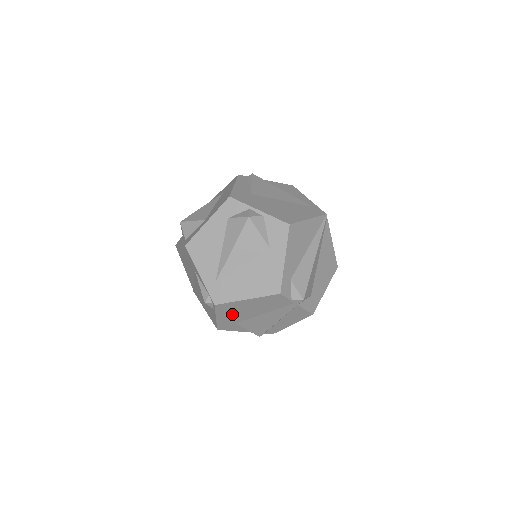
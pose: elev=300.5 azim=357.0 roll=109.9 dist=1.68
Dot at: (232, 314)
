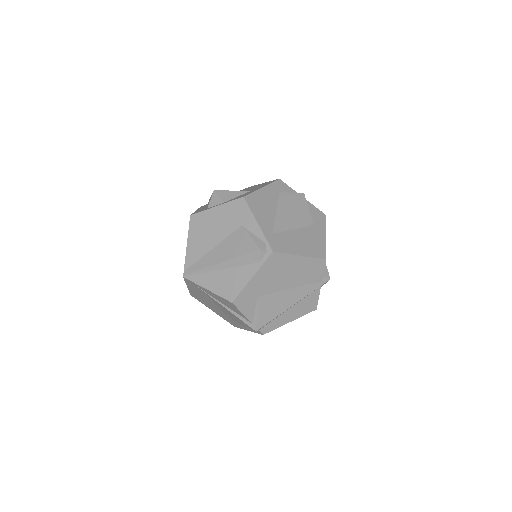
Dot at: (269, 277)
